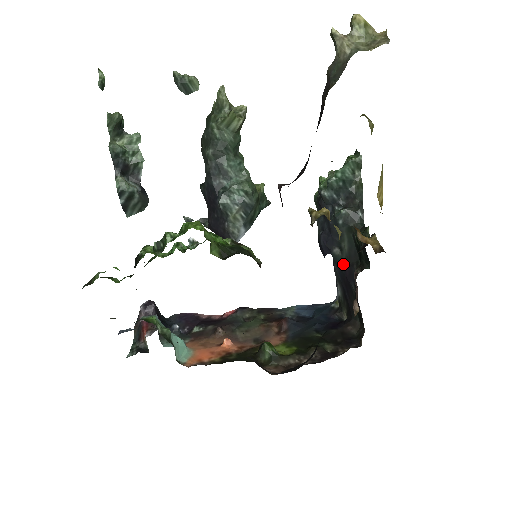
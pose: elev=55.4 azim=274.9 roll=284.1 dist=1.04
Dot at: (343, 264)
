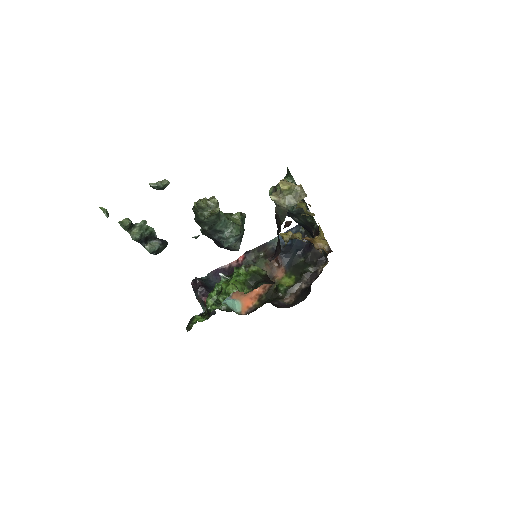
Dot at: (303, 225)
